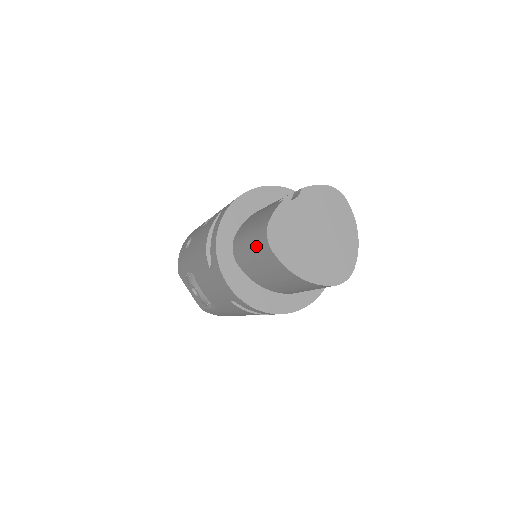
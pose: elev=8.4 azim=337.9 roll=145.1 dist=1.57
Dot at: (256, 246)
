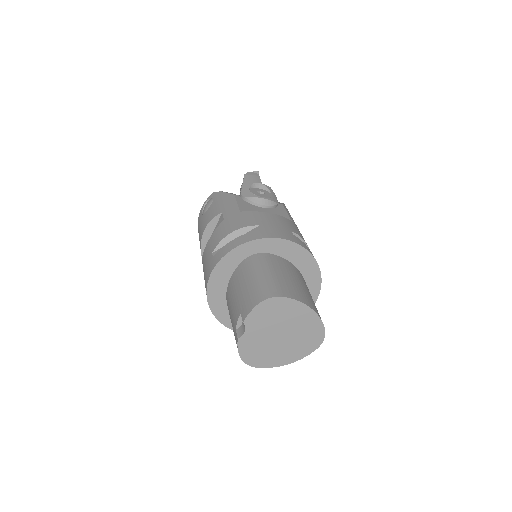
Dot at: occluded
